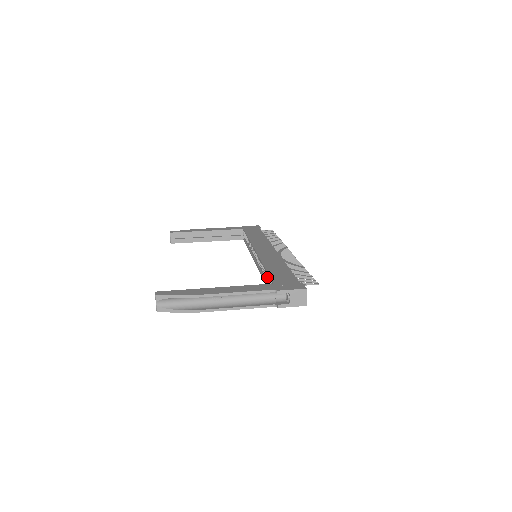
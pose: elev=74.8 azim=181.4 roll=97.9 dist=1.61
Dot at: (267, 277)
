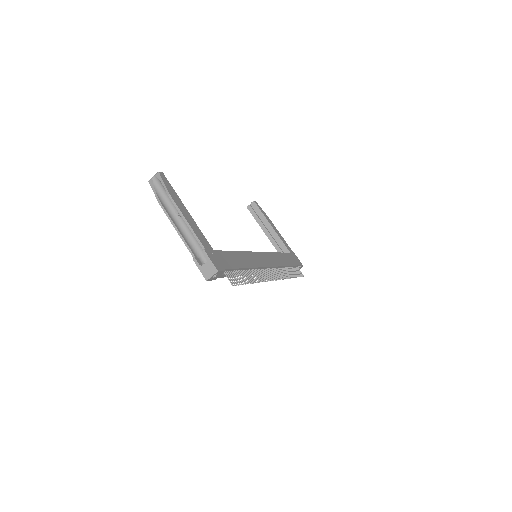
Dot at: occluded
